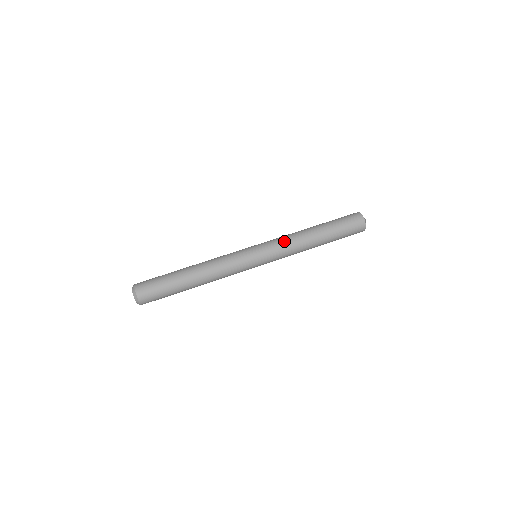
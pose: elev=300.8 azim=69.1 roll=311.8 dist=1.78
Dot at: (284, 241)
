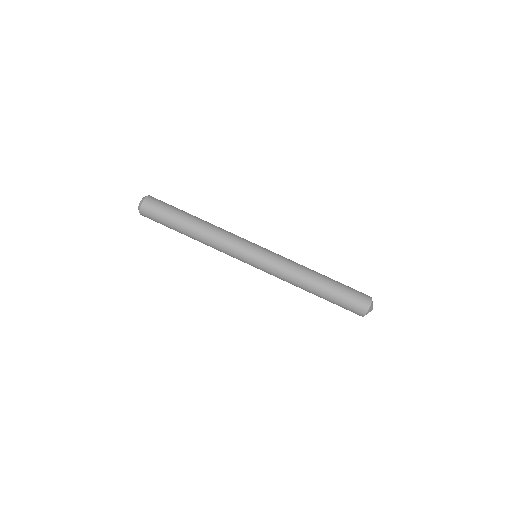
Dot at: (282, 274)
